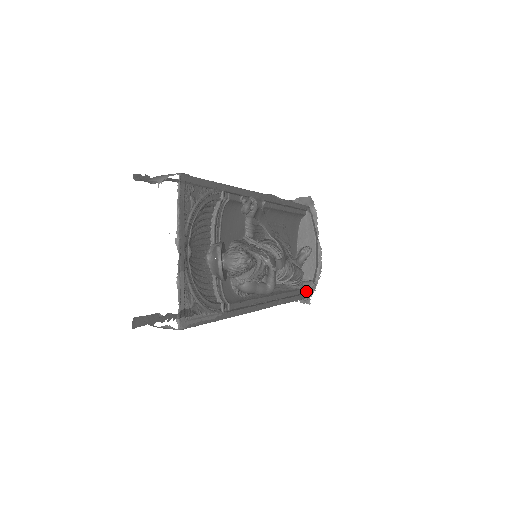
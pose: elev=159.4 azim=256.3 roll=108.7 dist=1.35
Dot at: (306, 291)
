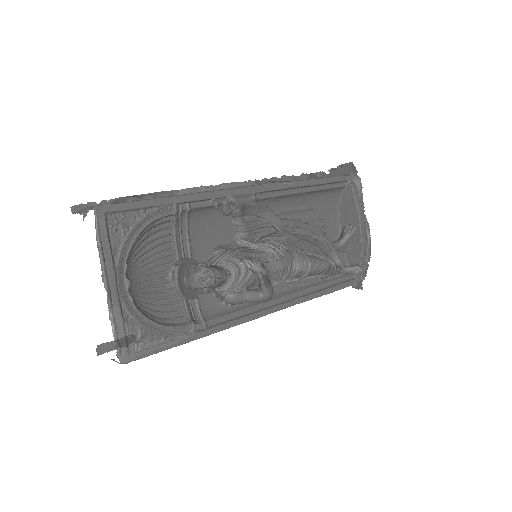
Dot at: (354, 276)
